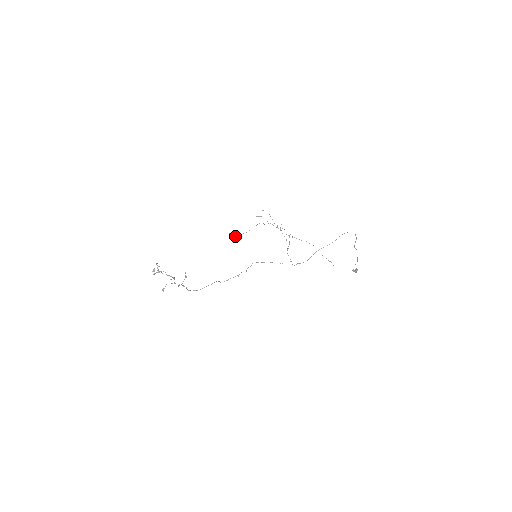
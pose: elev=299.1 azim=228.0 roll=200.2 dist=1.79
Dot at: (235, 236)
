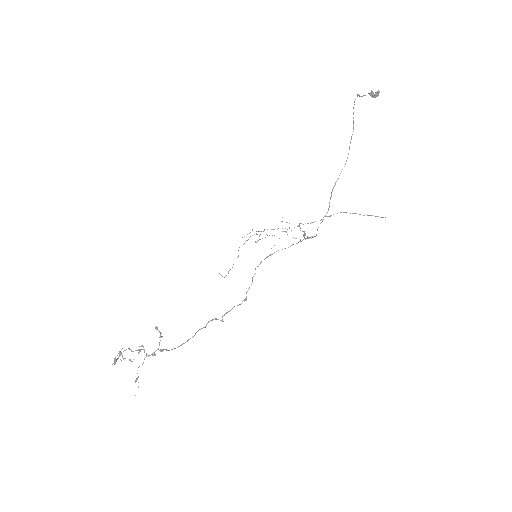
Dot at: (228, 271)
